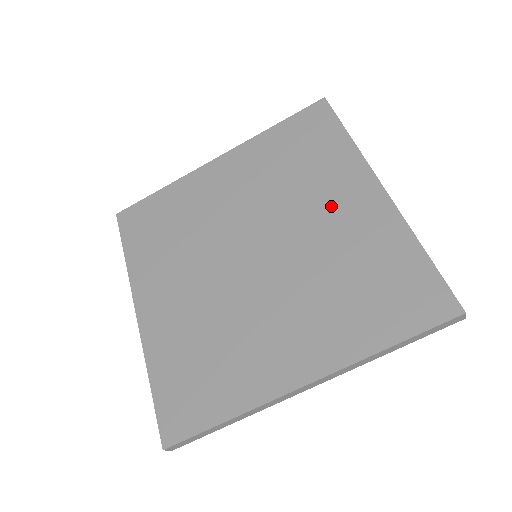
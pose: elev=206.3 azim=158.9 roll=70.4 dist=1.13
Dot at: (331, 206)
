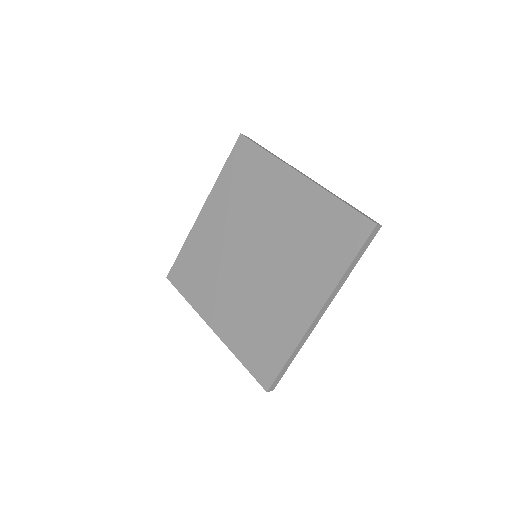
Dot at: (279, 202)
